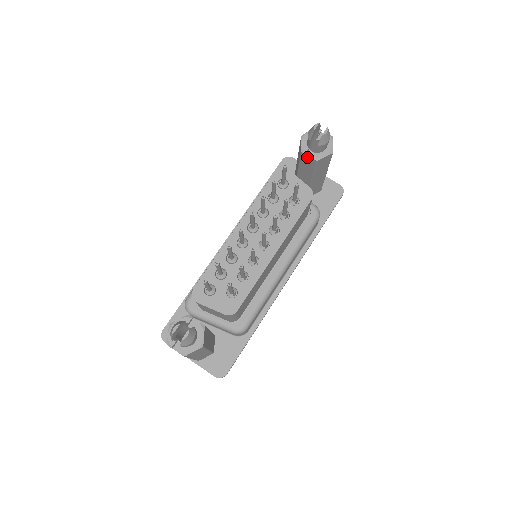
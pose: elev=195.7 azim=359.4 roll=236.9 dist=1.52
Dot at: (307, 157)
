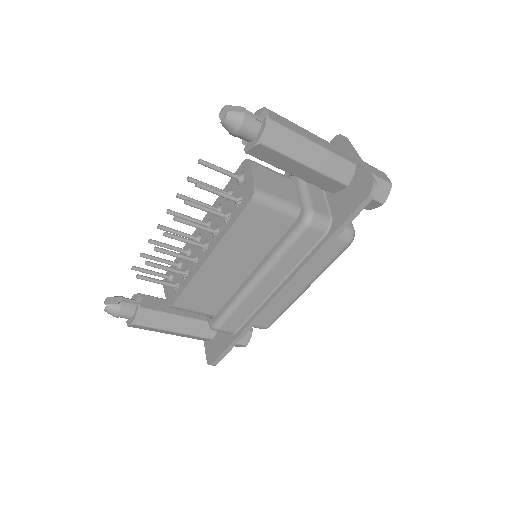
Dot at: occluded
